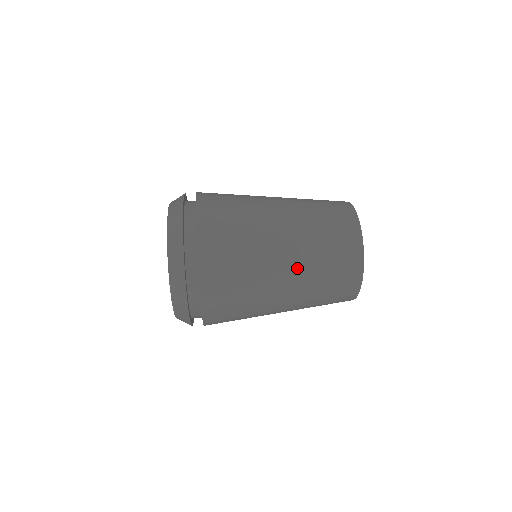
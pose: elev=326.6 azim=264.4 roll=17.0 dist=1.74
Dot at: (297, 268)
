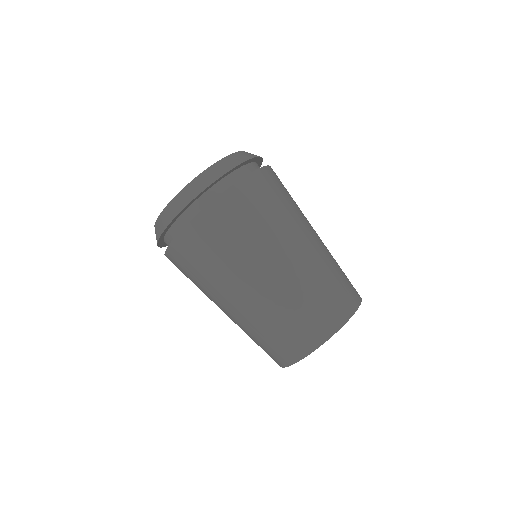
Dot at: (252, 306)
